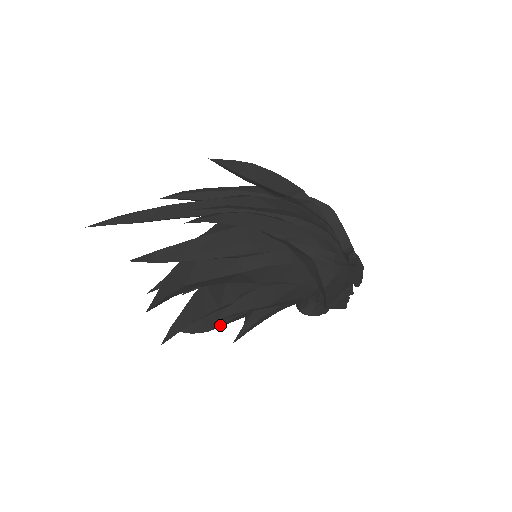
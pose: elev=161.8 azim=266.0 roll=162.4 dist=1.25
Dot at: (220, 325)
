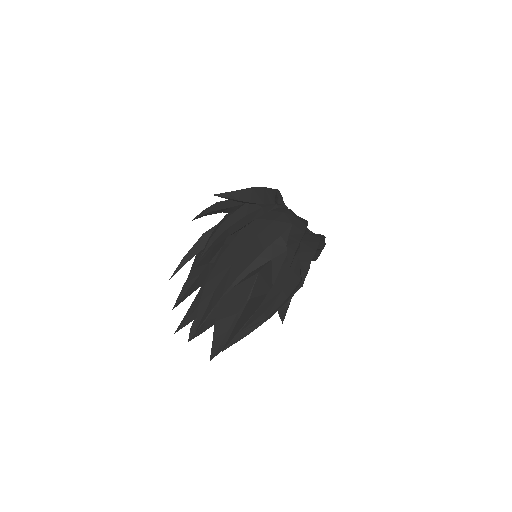
Dot at: occluded
